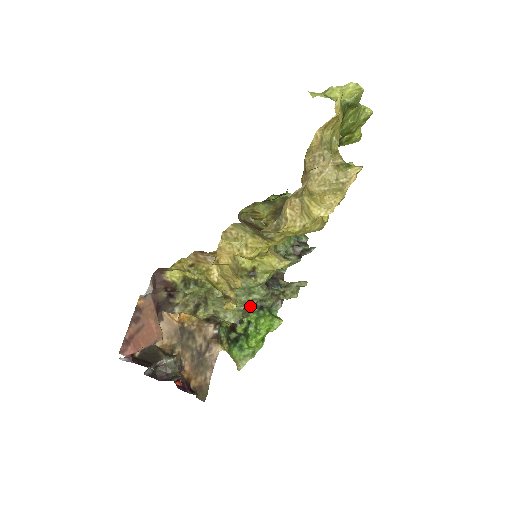
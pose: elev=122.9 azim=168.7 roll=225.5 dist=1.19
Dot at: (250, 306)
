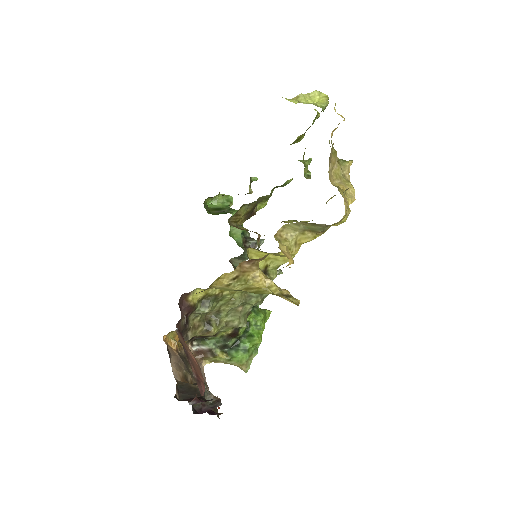
Dot at: (260, 304)
